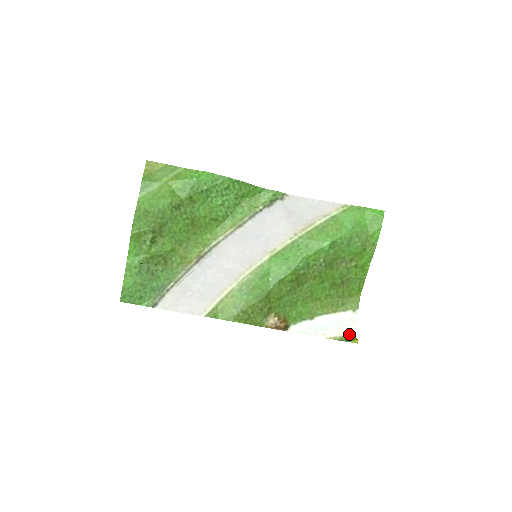
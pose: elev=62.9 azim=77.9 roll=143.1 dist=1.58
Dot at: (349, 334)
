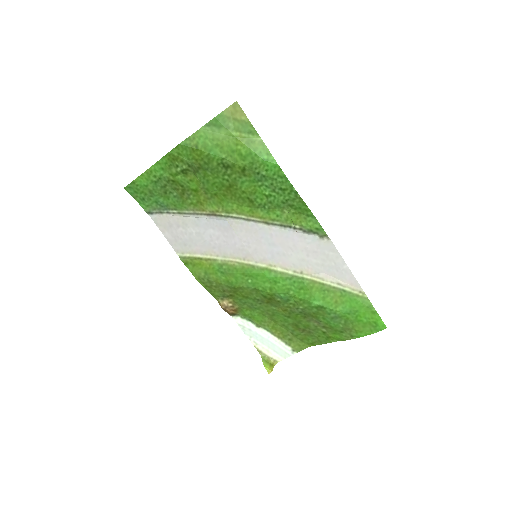
Dot at: (273, 359)
